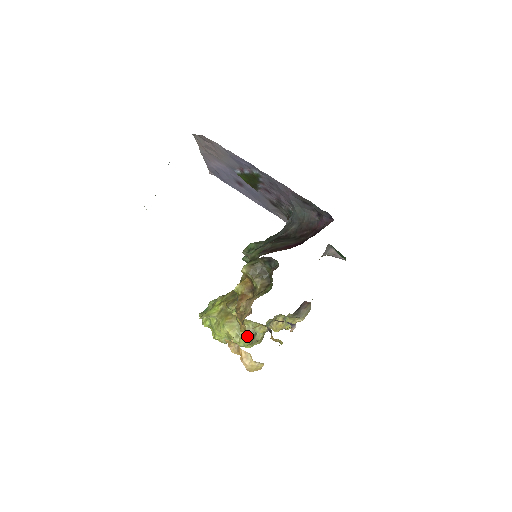
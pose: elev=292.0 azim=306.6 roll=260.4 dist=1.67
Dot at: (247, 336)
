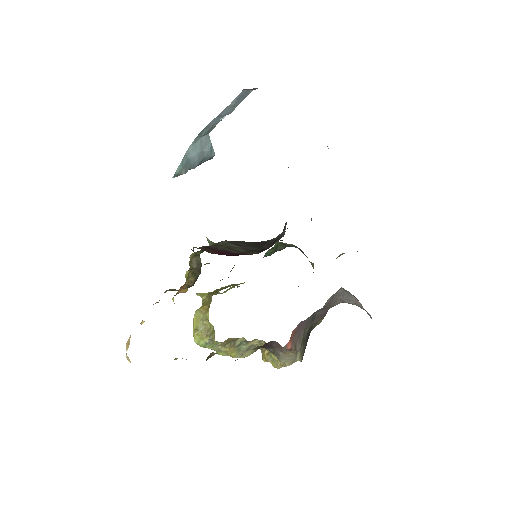
Dot at: (203, 336)
